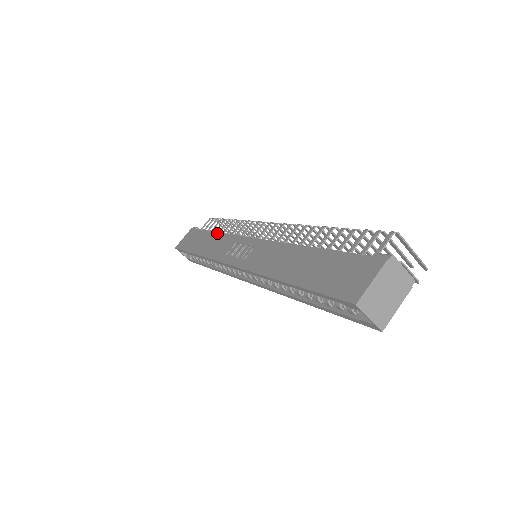
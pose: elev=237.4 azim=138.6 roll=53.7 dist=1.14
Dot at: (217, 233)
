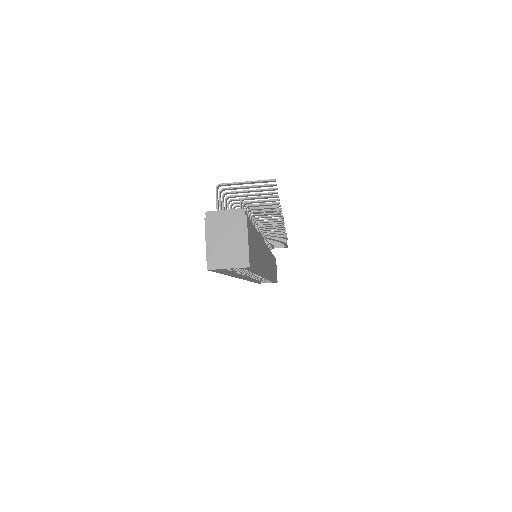
Dot at: occluded
